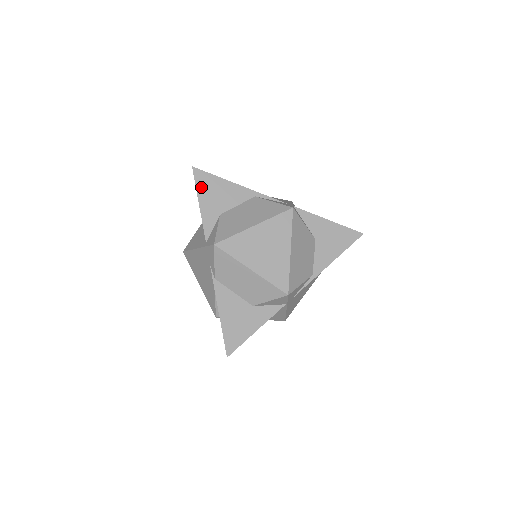
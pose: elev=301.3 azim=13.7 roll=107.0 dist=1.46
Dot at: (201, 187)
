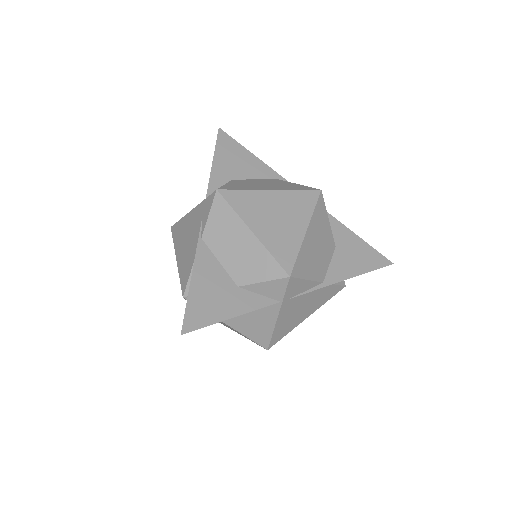
Dot at: (221, 148)
